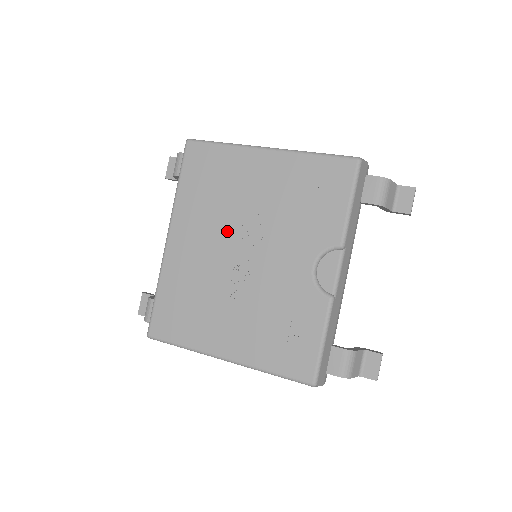
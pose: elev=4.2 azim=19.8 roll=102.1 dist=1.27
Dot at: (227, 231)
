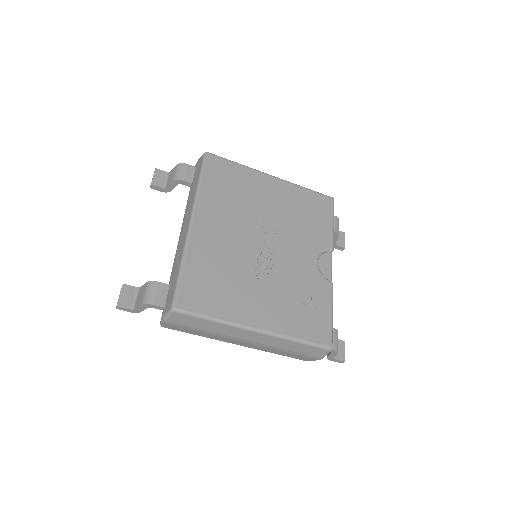
Dot at: (249, 225)
